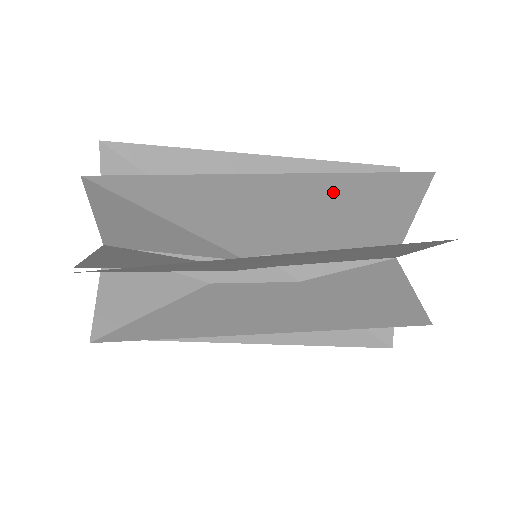
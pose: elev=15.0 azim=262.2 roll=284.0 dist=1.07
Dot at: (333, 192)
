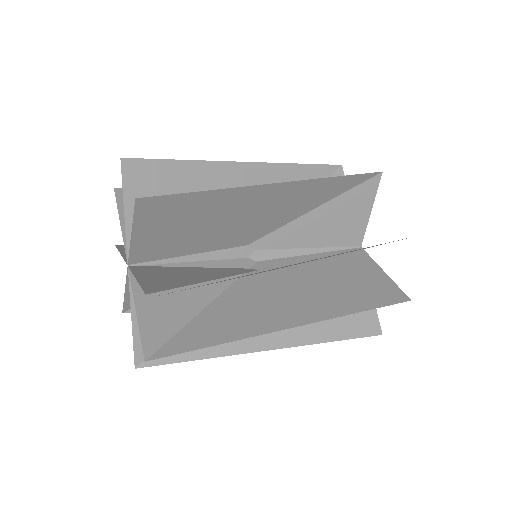
Dot at: (332, 306)
